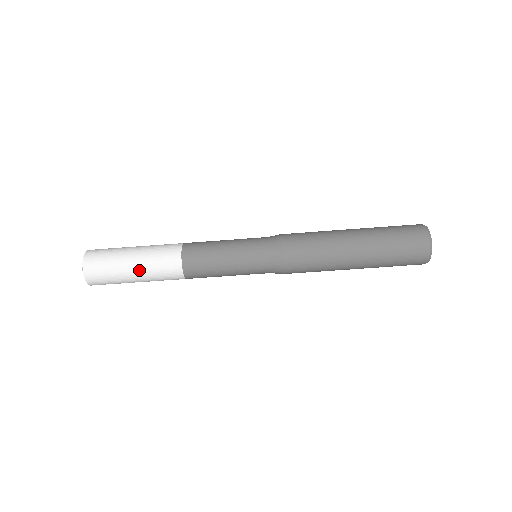
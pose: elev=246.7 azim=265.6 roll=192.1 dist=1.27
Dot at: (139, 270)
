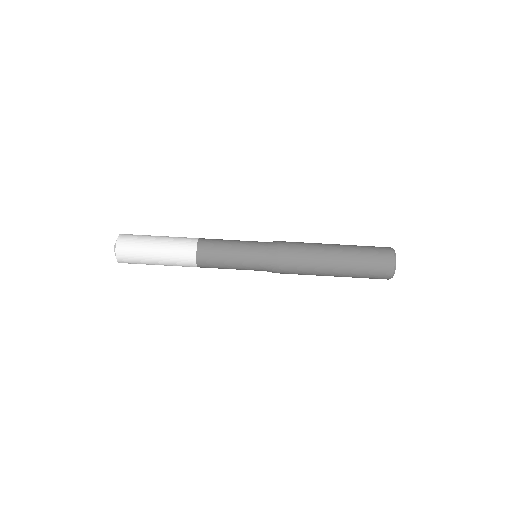
Dot at: (163, 240)
